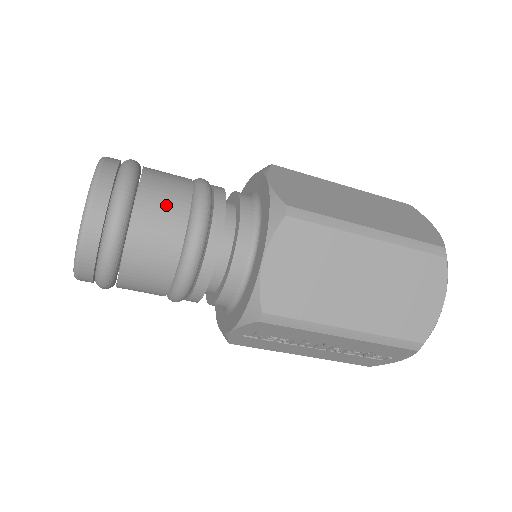
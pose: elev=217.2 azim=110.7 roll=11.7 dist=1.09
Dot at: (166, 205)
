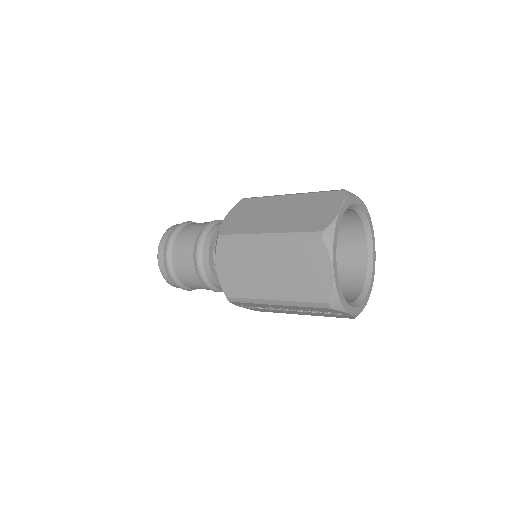
Dot at: (184, 248)
